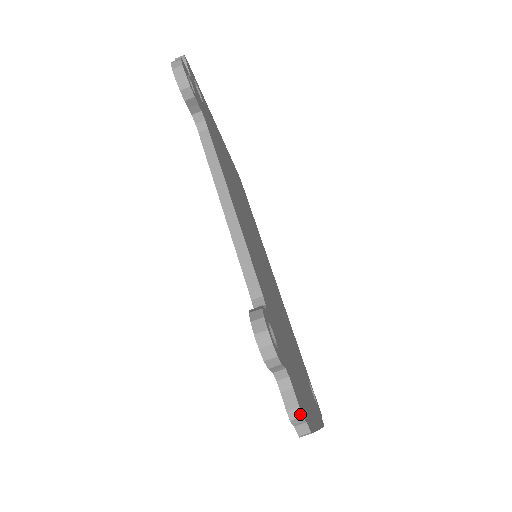
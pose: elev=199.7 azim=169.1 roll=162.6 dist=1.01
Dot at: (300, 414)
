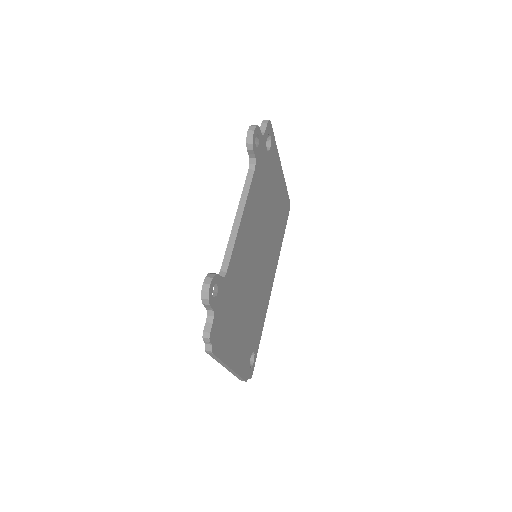
Dot at: (209, 337)
